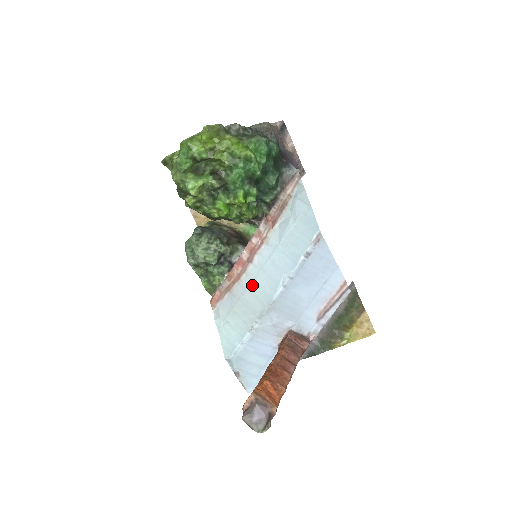
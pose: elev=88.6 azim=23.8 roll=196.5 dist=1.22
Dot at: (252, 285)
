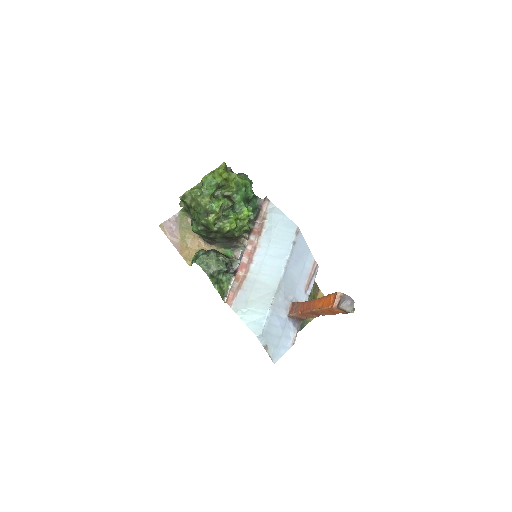
Dot at: (259, 277)
